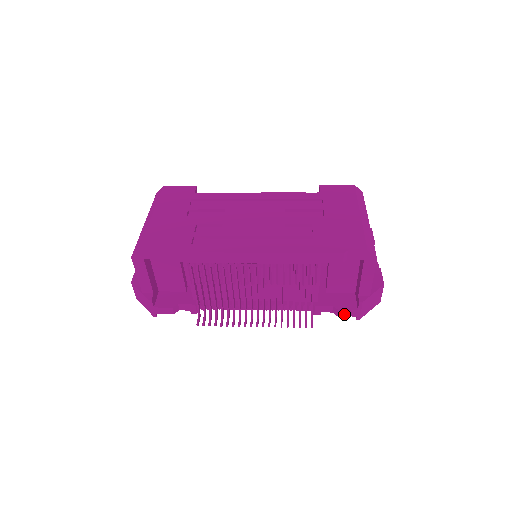
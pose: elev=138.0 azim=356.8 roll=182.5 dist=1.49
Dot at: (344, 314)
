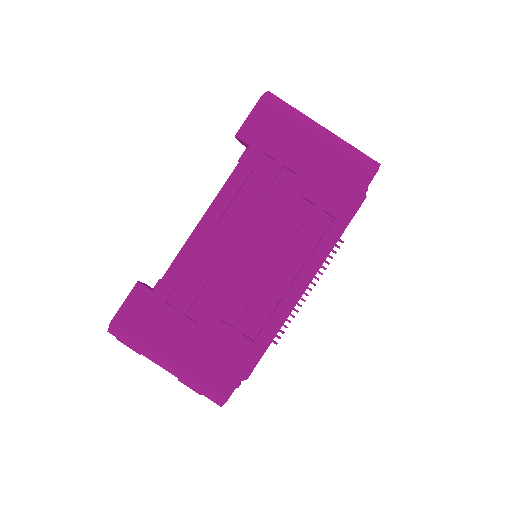
Dot at: occluded
